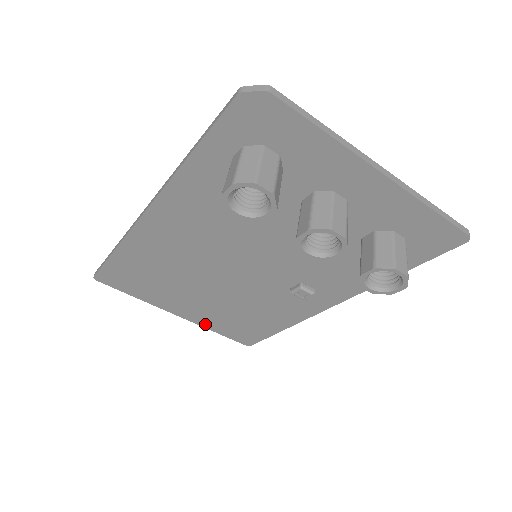
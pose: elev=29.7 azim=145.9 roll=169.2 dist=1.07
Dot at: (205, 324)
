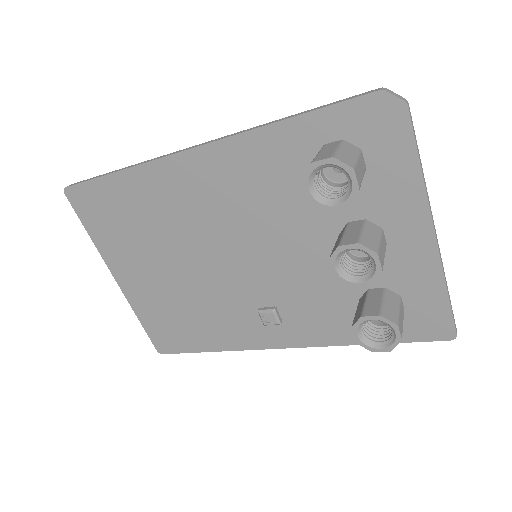
Dot at: (136, 305)
